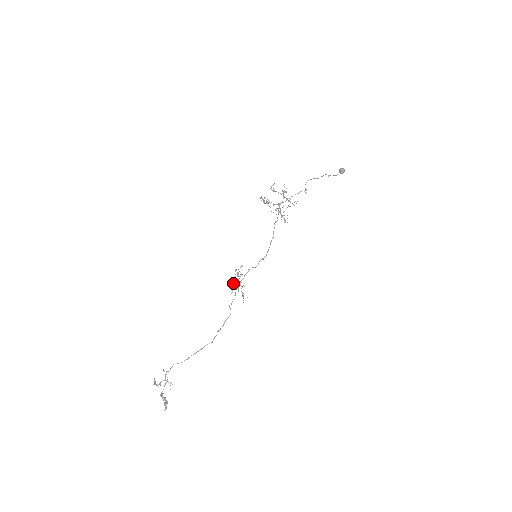
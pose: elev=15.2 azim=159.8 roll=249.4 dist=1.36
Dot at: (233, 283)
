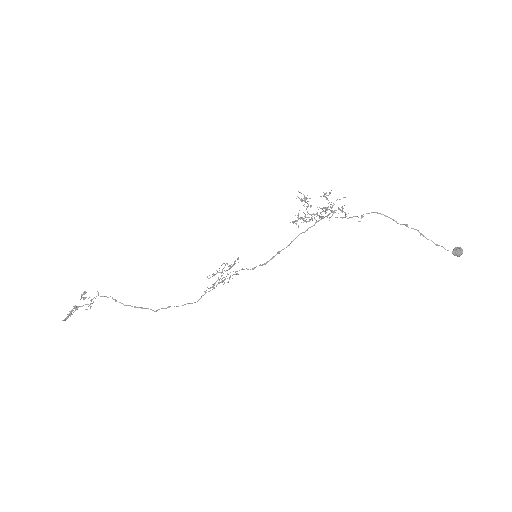
Dot at: (221, 272)
